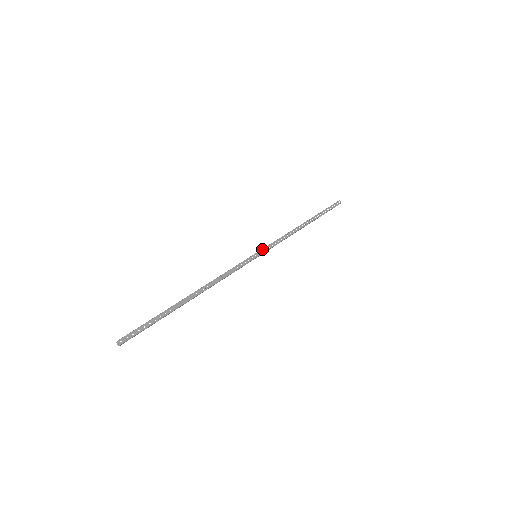
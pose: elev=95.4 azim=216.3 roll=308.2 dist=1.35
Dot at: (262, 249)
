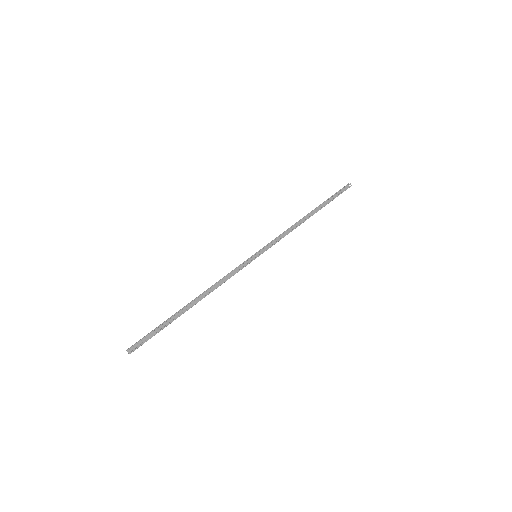
Dot at: (263, 249)
